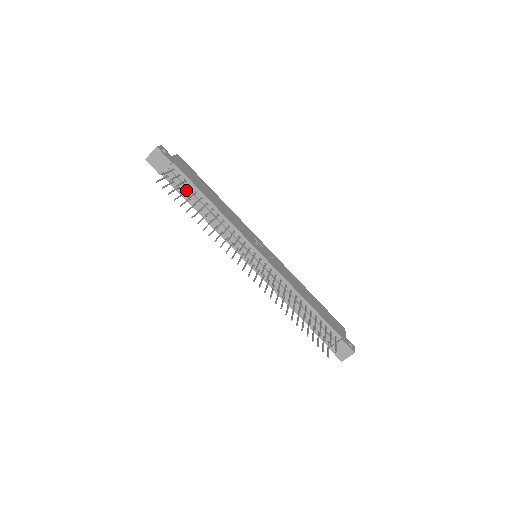
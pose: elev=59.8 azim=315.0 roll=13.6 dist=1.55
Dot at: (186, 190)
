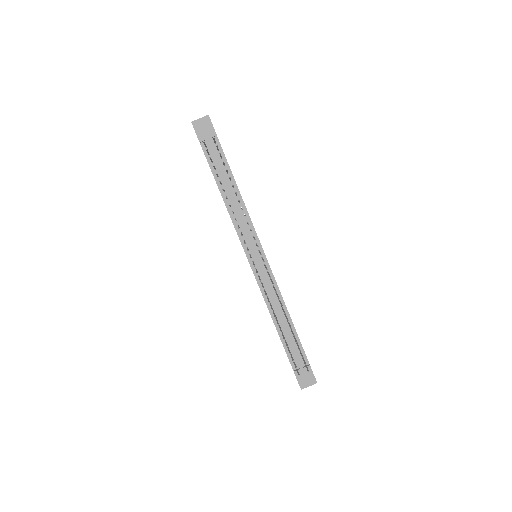
Dot at: (219, 166)
